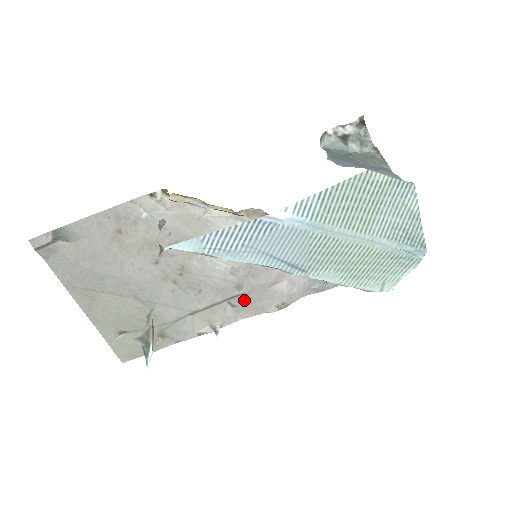
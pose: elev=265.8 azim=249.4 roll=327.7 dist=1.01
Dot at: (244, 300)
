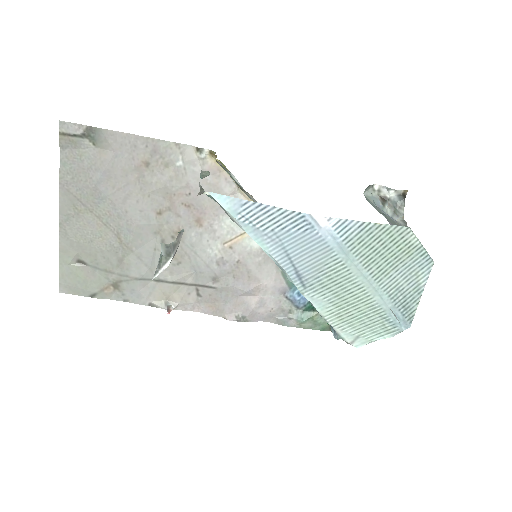
Dot at: (212, 294)
